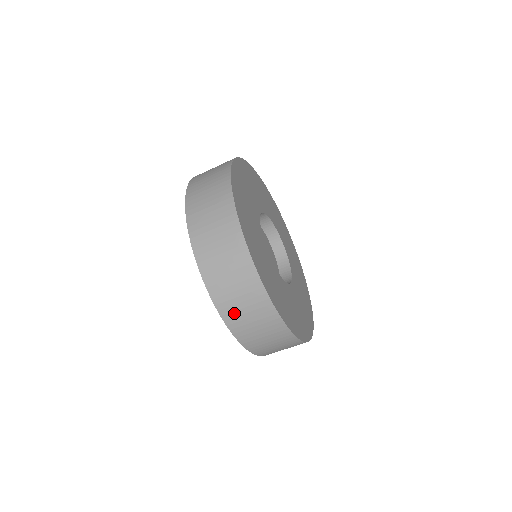
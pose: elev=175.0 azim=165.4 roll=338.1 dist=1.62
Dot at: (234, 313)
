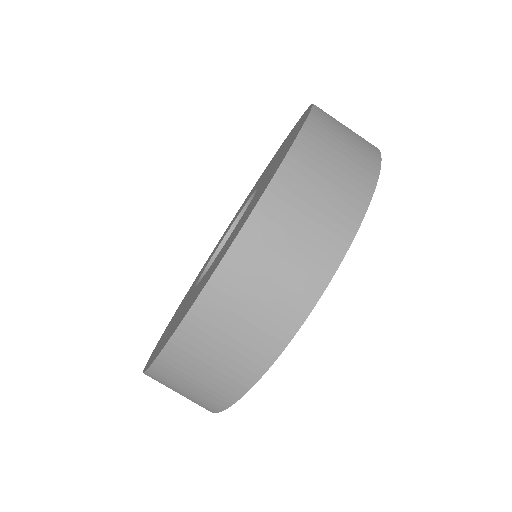
Dot at: (293, 197)
